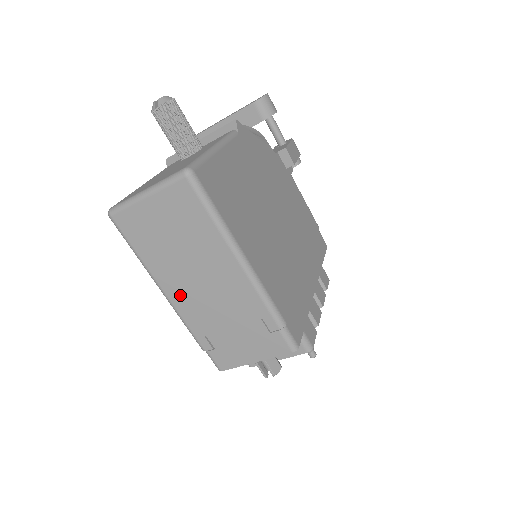
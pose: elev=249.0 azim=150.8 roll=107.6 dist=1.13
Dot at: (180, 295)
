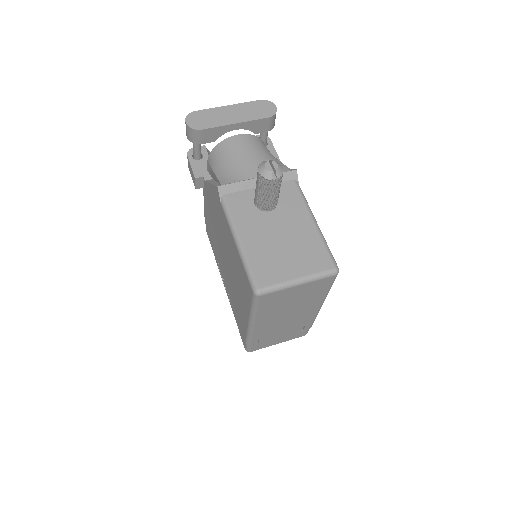
Dot at: (265, 325)
